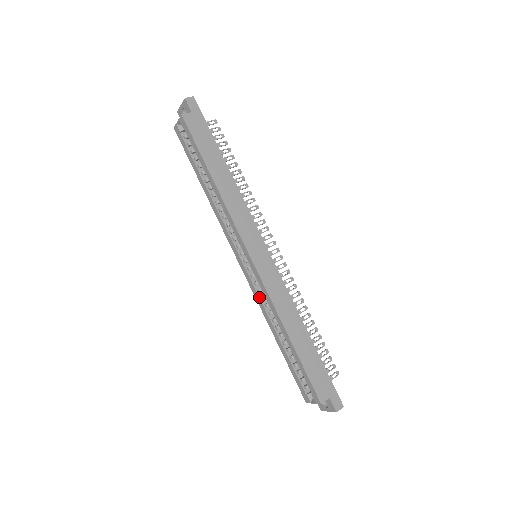
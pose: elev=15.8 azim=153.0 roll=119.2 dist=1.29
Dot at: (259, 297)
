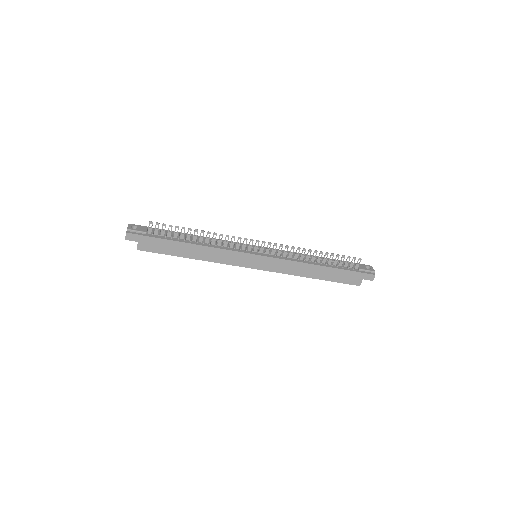
Dot at: occluded
